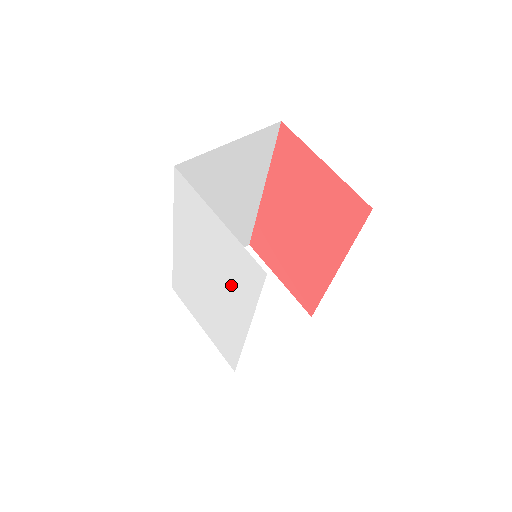
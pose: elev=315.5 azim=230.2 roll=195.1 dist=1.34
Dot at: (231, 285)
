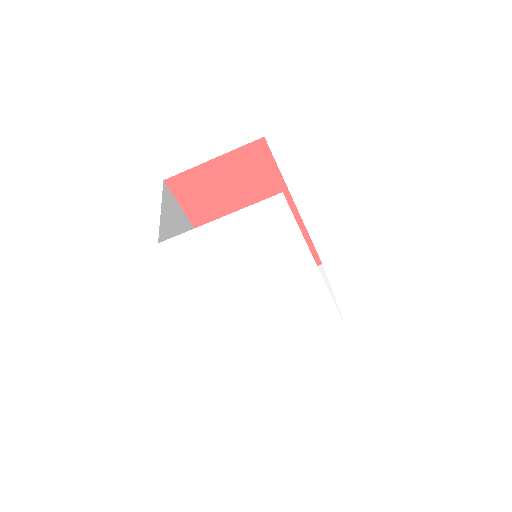
Dot at: (275, 255)
